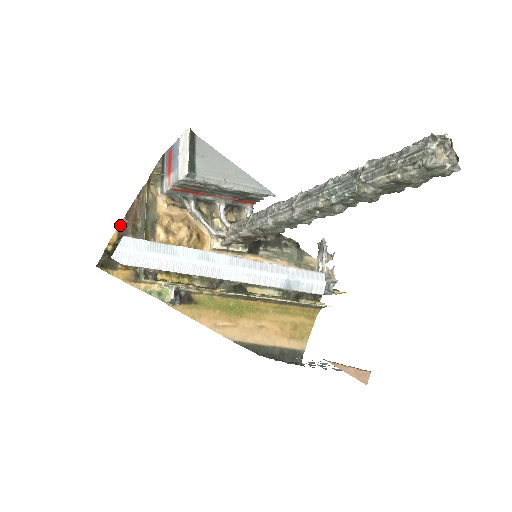
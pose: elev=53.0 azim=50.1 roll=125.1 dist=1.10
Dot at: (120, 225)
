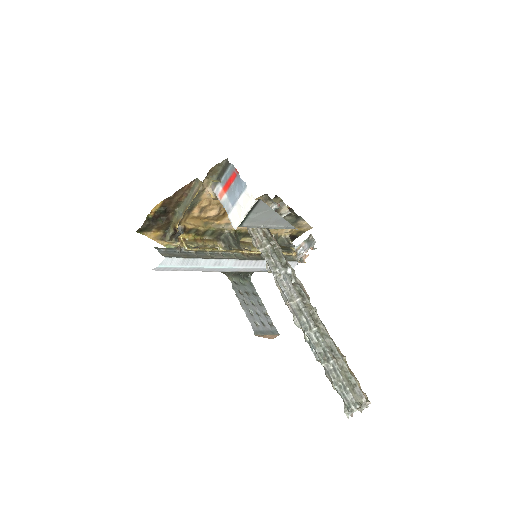
Dot at: (166, 199)
